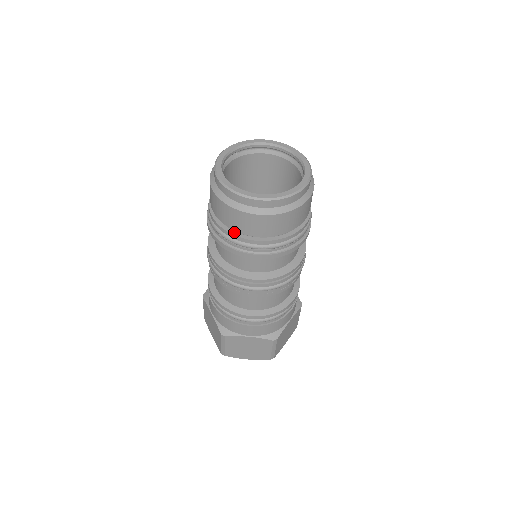
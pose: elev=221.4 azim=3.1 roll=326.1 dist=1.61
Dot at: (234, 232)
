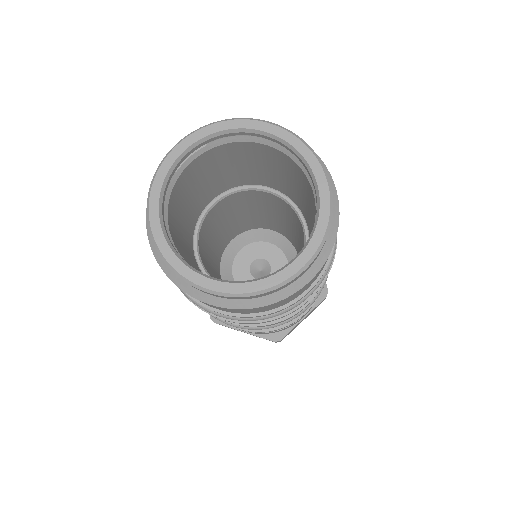
Dot at: occluded
